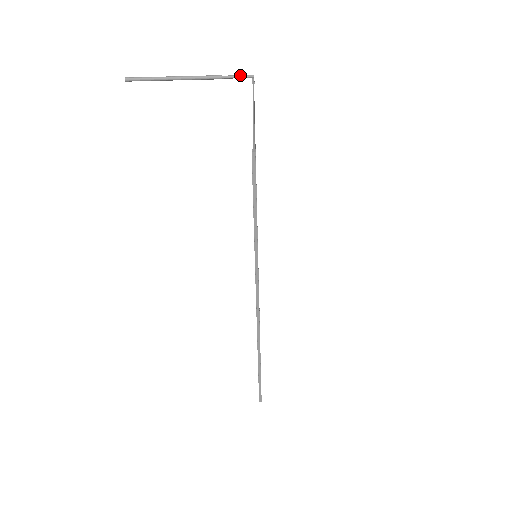
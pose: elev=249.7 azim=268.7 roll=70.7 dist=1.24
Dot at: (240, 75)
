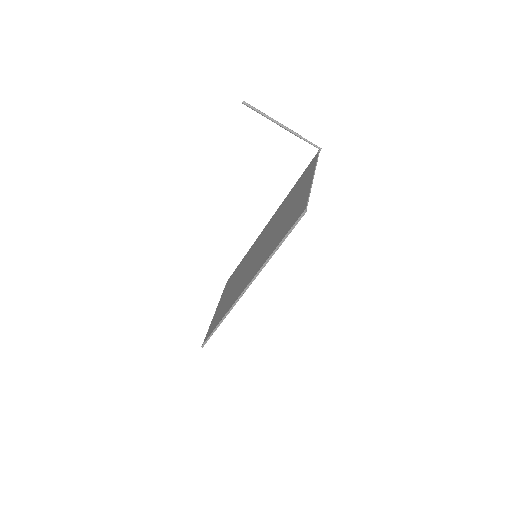
Dot at: occluded
